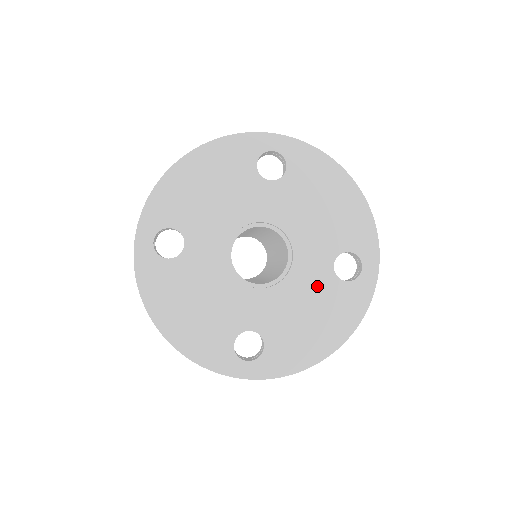
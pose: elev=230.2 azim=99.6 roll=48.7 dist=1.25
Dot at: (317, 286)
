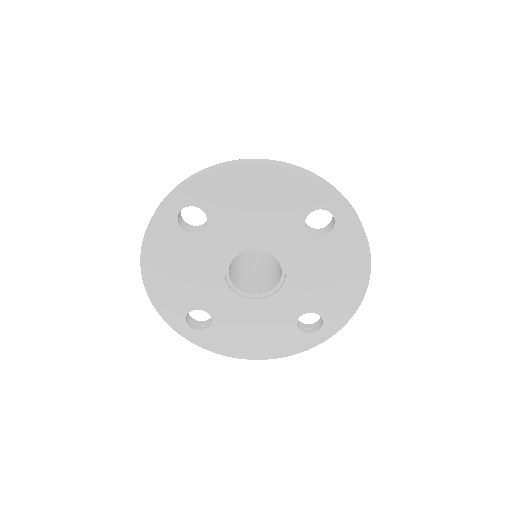
Dot at: (313, 255)
